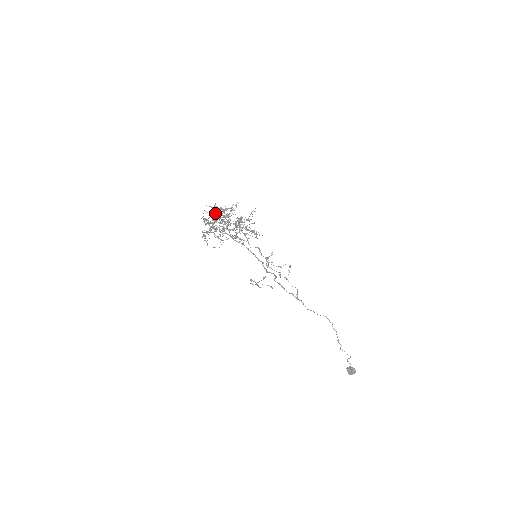
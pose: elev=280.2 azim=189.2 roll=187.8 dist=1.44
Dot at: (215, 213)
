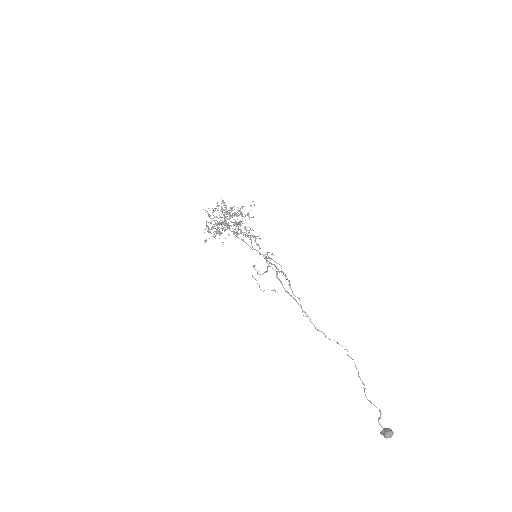
Dot at: occluded
